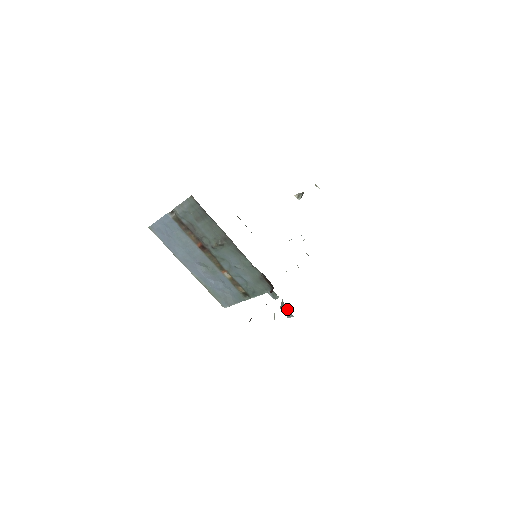
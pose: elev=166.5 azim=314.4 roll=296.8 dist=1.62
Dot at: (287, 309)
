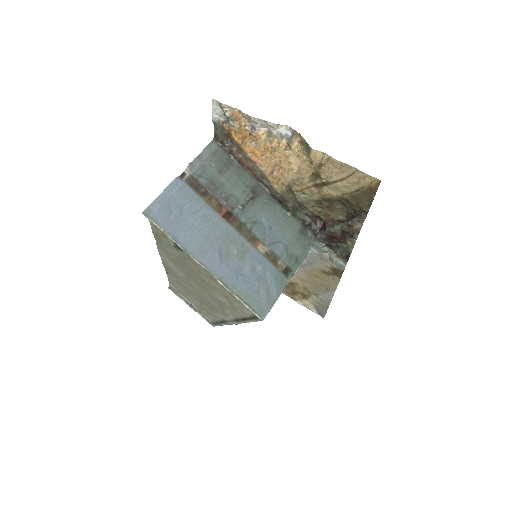
Dot at: (337, 258)
